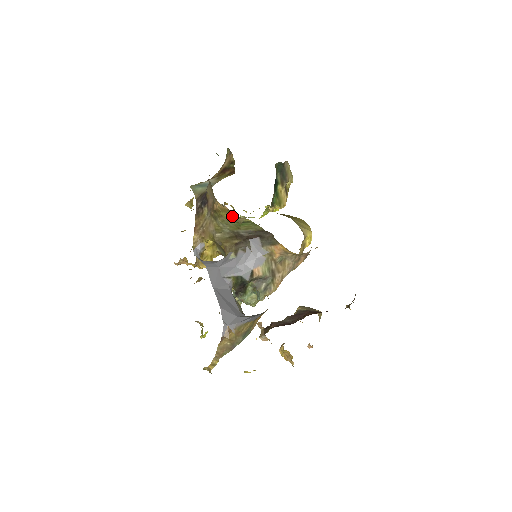
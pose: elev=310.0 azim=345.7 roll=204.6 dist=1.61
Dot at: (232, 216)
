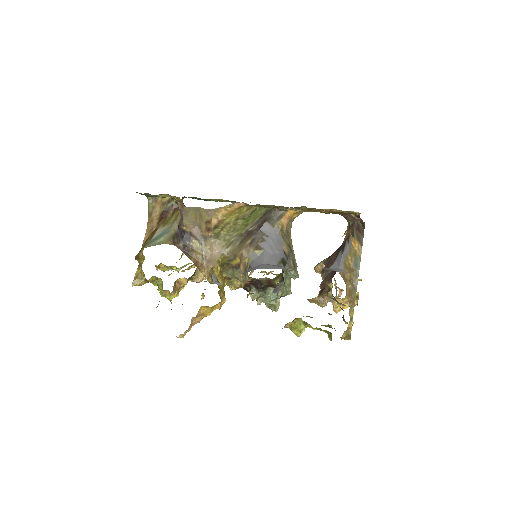
Dot at: (241, 213)
